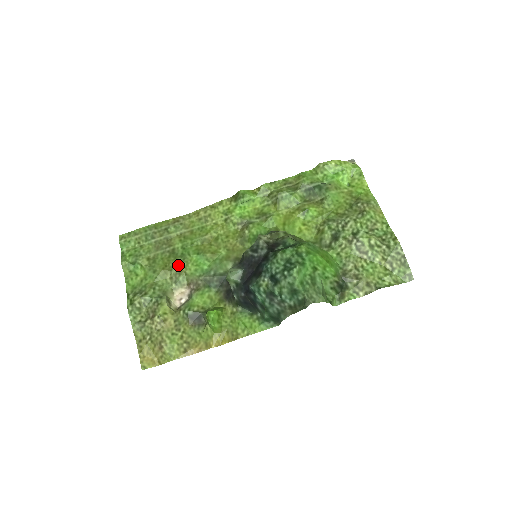
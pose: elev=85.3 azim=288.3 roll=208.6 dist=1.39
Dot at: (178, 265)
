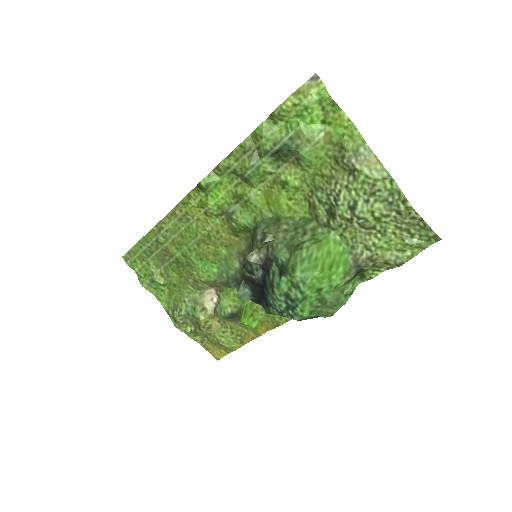
Dot at: (190, 275)
